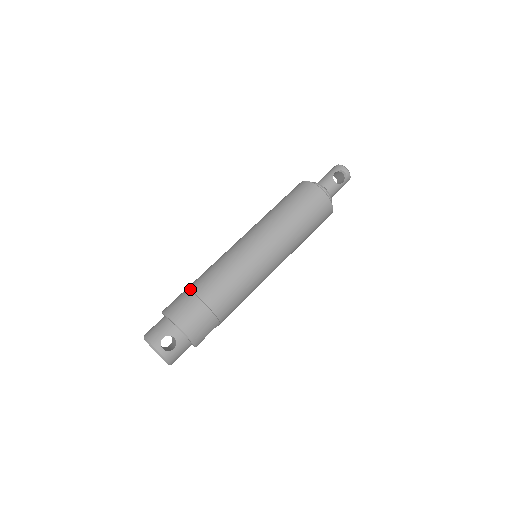
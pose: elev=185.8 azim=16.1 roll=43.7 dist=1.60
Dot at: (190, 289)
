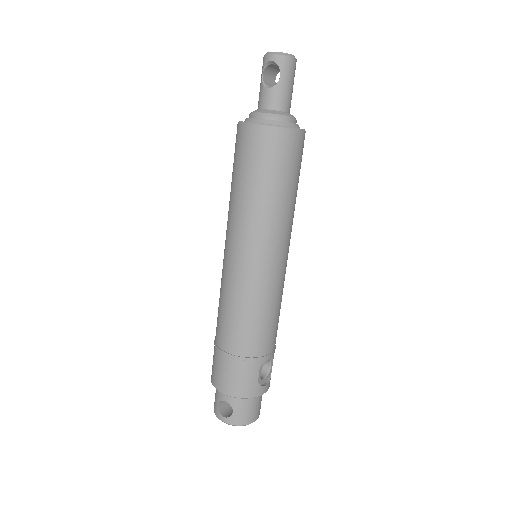
Dot at: (214, 340)
